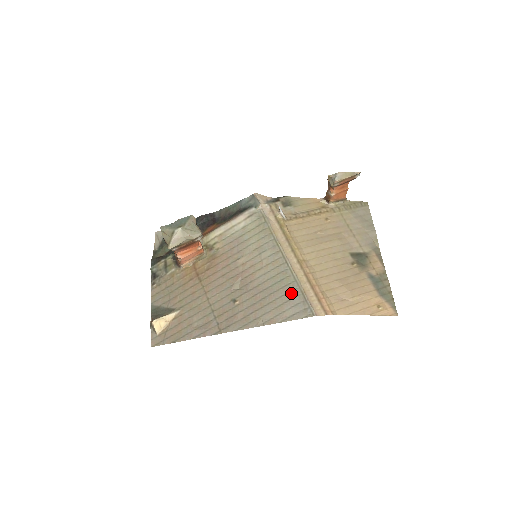
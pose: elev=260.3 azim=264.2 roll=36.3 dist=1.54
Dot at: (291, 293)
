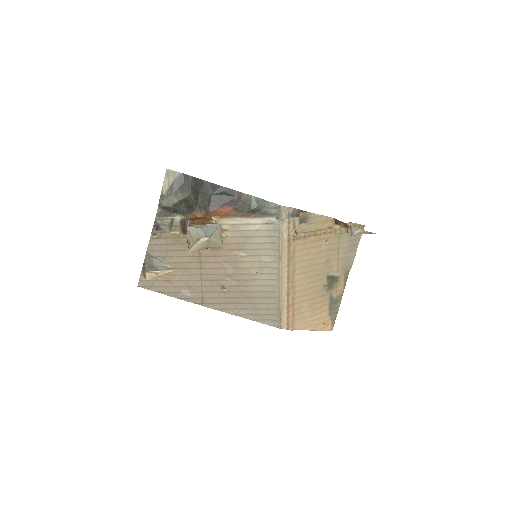
Dot at: (271, 305)
